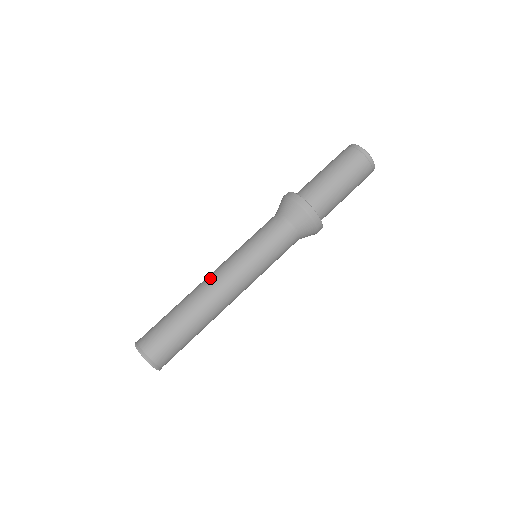
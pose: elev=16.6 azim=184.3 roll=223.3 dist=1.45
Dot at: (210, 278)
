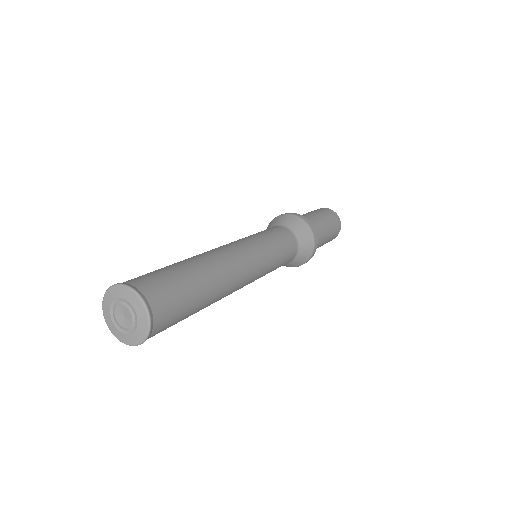
Dot at: occluded
